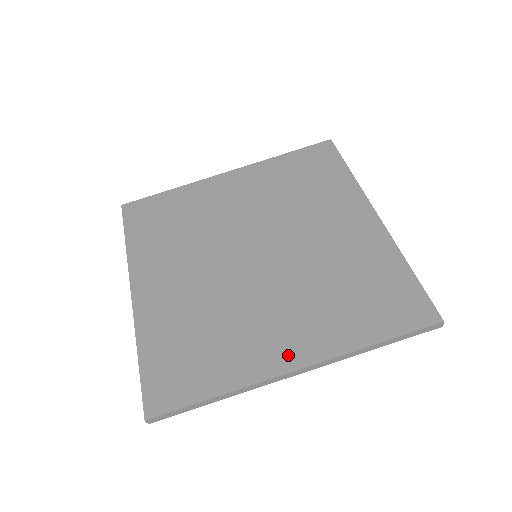
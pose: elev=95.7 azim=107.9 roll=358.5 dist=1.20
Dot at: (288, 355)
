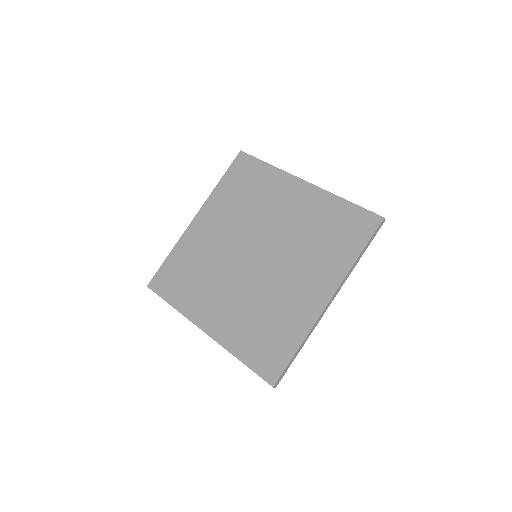
Dot at: (319, 297)
